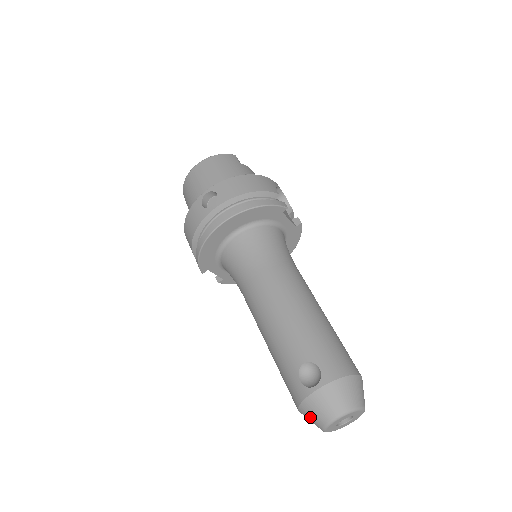
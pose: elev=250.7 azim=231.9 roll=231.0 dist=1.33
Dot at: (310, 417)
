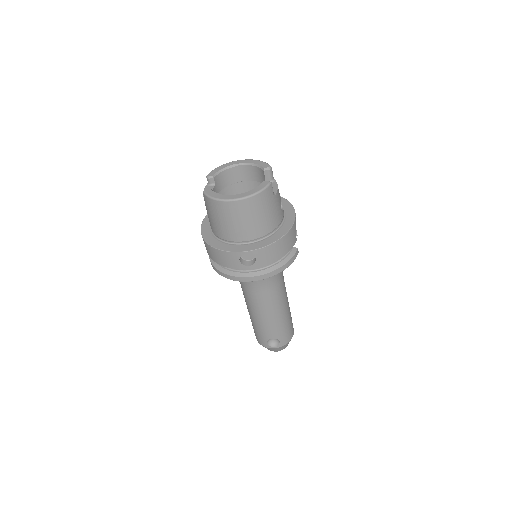
Dot at: occluded
